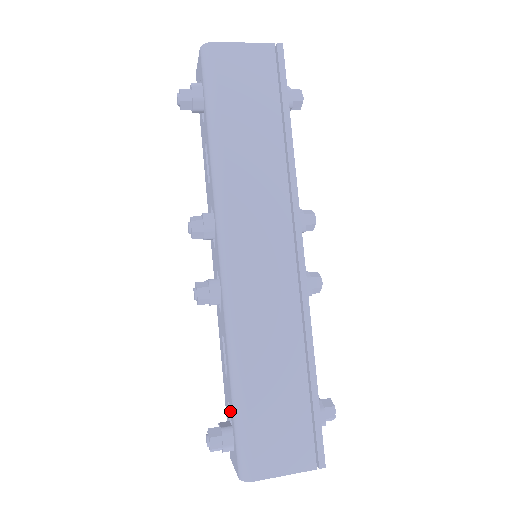
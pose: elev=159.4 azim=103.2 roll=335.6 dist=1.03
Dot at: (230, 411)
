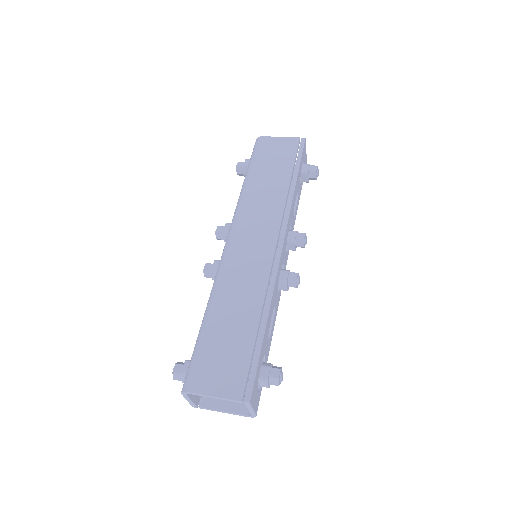
Dot at: occluded
